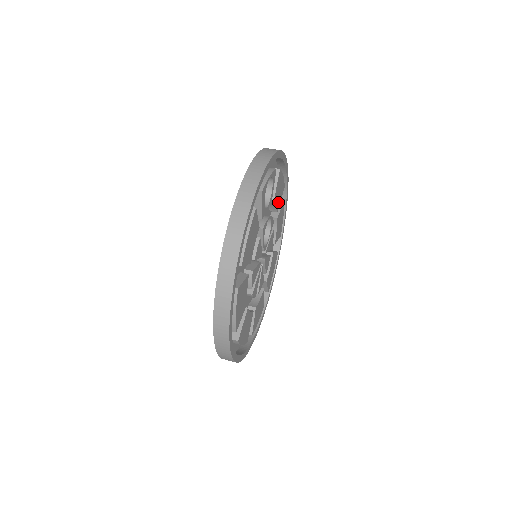
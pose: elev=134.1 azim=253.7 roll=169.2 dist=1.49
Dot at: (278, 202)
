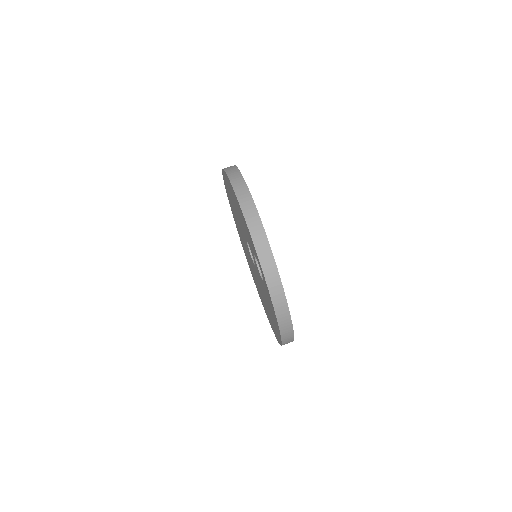
Dot at: occluded
